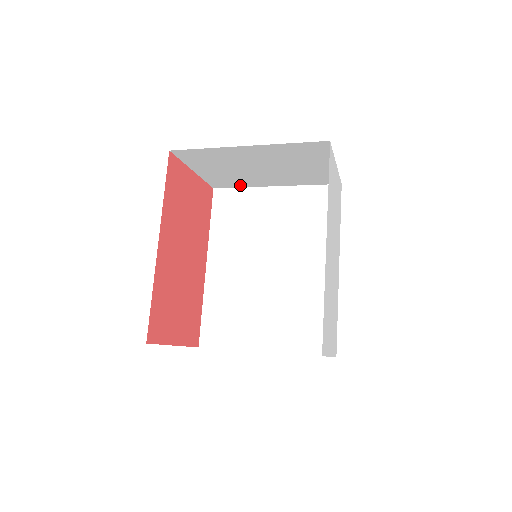
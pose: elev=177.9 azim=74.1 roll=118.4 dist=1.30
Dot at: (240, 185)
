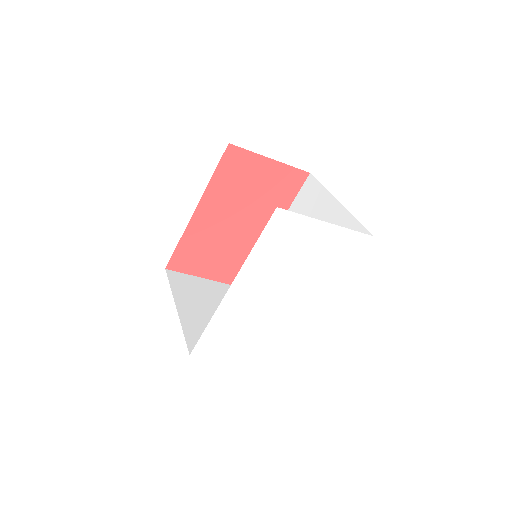
Dot at: occluded
